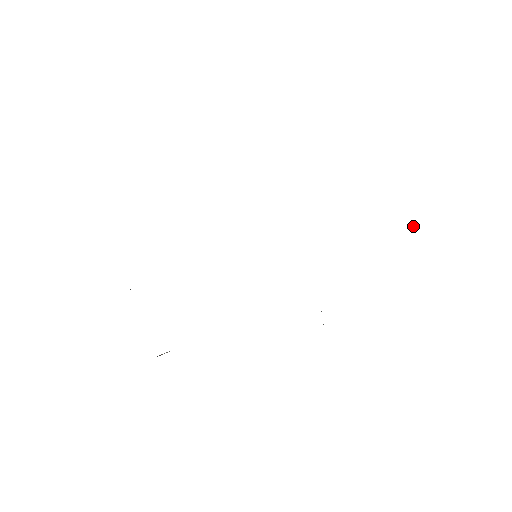
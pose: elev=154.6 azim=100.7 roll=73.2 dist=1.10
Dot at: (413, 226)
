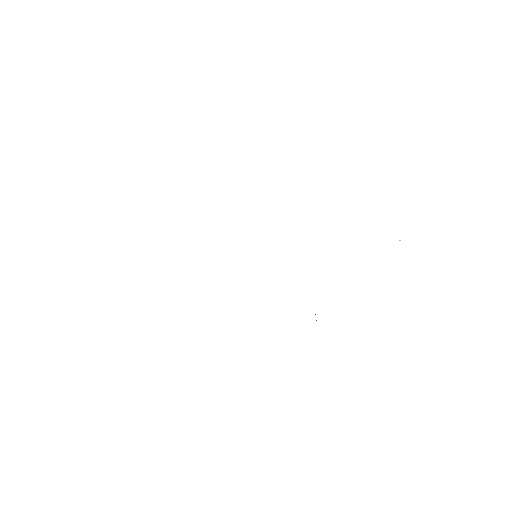
Dot at: (399, 240)
